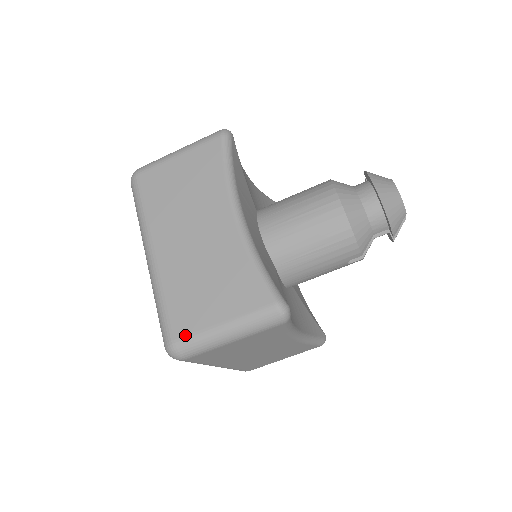
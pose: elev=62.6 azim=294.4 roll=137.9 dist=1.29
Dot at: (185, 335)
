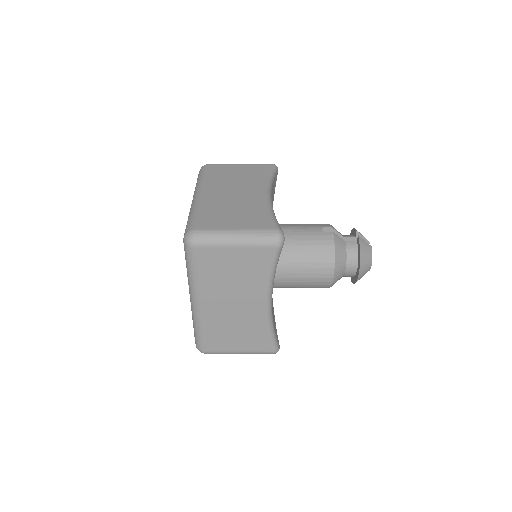
Dot at: (214, 351)
